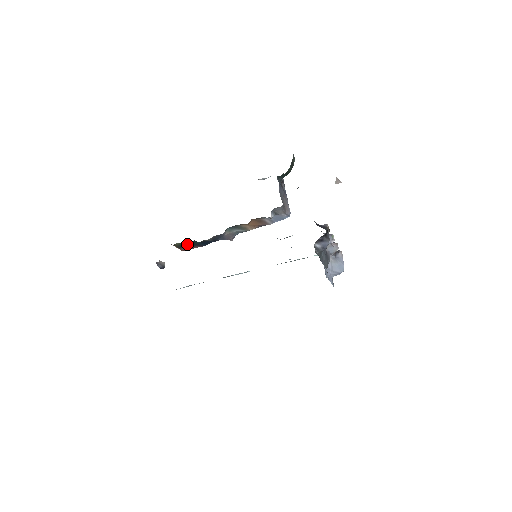
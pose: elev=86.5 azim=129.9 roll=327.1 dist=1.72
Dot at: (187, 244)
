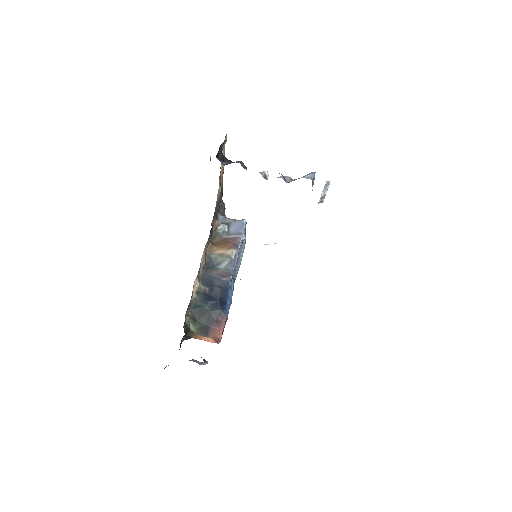
Dot at: (204, 323)
